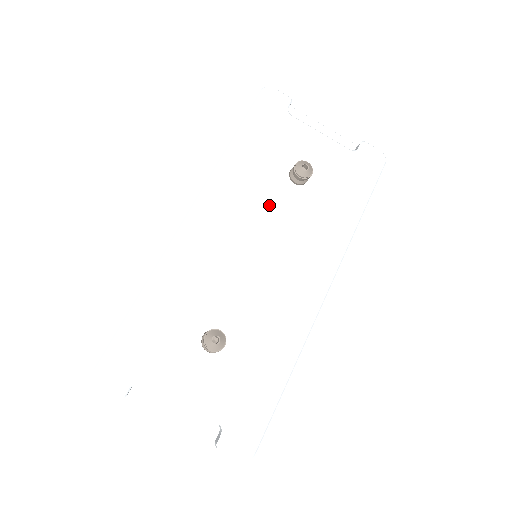
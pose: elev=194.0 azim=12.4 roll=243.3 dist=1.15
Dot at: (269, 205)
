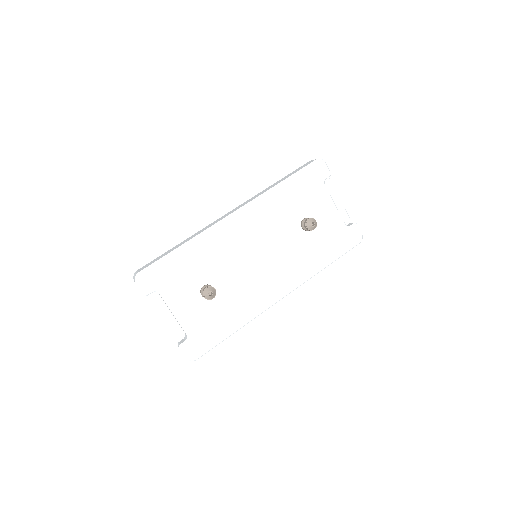
Dot at: (280, 232)
